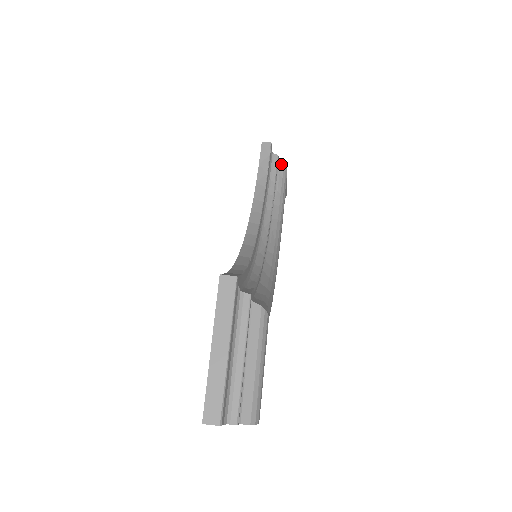
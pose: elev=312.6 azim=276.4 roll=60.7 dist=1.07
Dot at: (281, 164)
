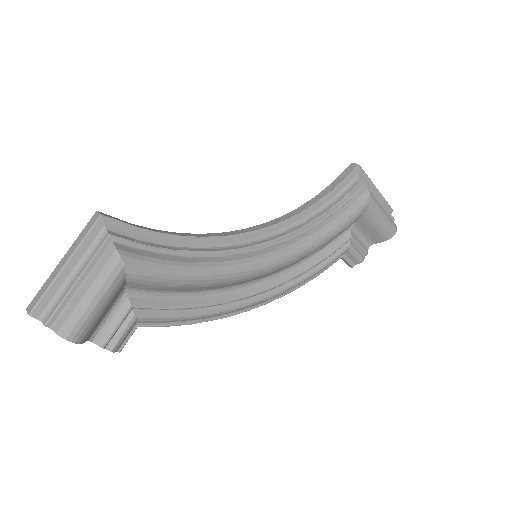
Dot at: (364, 188)
